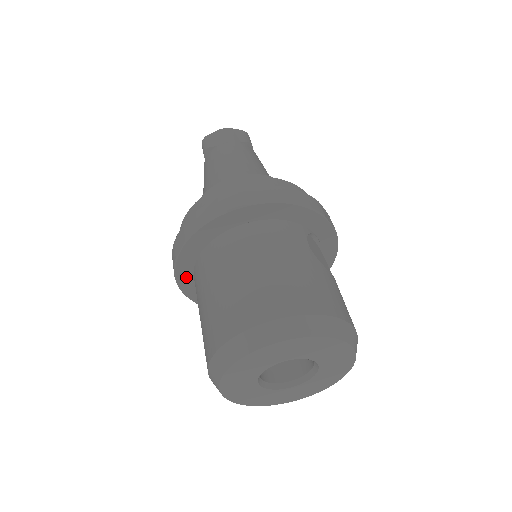
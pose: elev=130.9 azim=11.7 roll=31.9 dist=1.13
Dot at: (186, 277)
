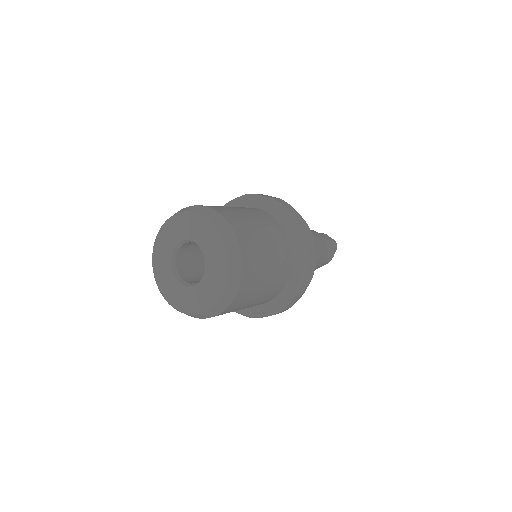
Dot at: occluded
